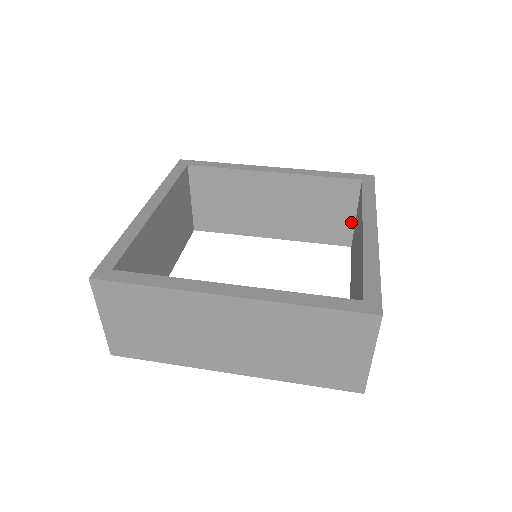
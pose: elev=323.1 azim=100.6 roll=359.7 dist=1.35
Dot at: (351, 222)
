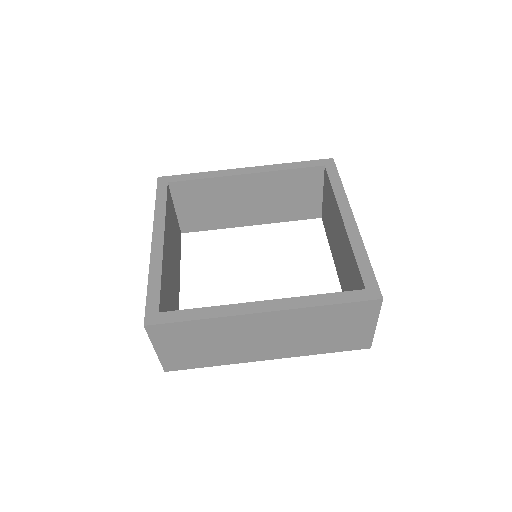
Dot at: (319, 199)
